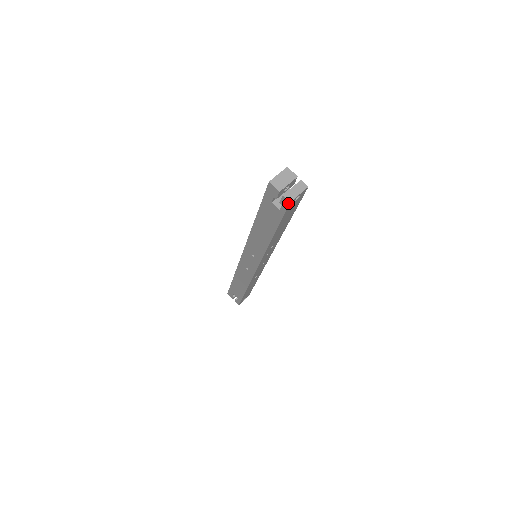
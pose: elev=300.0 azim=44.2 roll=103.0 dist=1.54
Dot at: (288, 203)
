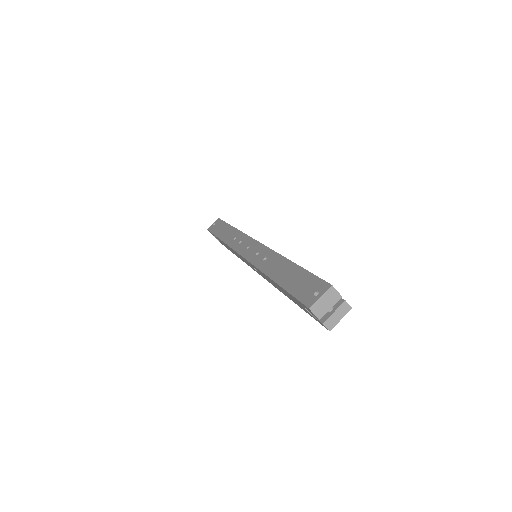
Dot at: (326, 328)
